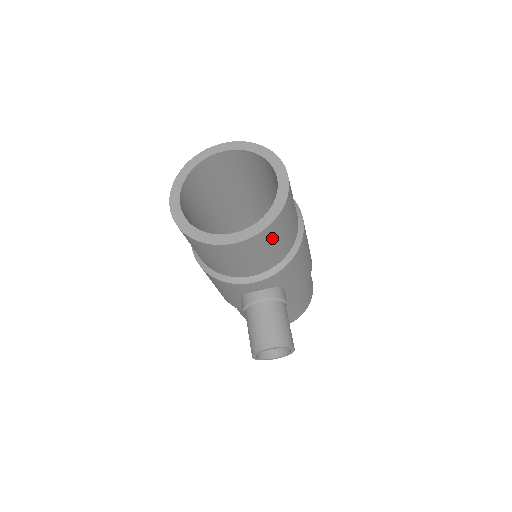
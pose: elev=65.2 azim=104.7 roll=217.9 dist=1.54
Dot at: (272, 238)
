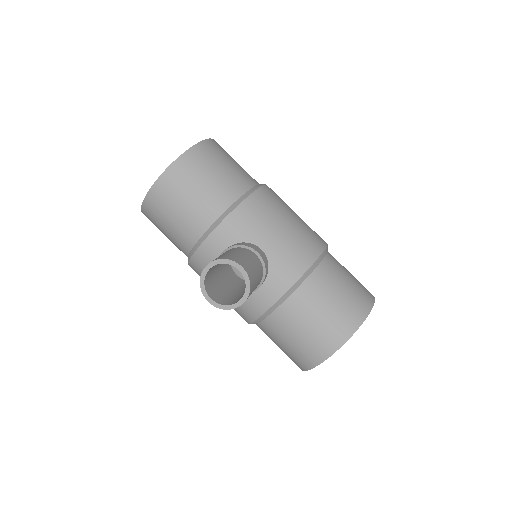
Dot at: (194, 173)
